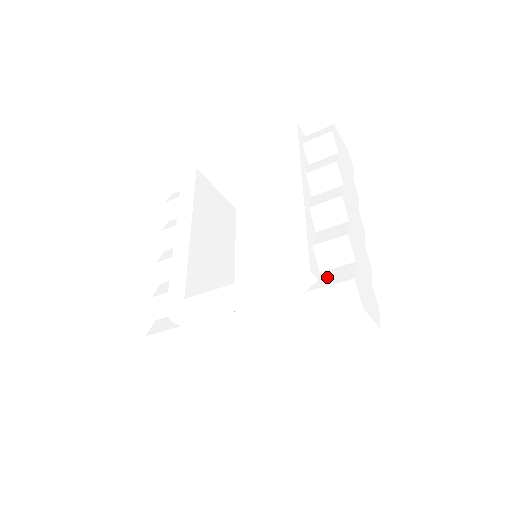
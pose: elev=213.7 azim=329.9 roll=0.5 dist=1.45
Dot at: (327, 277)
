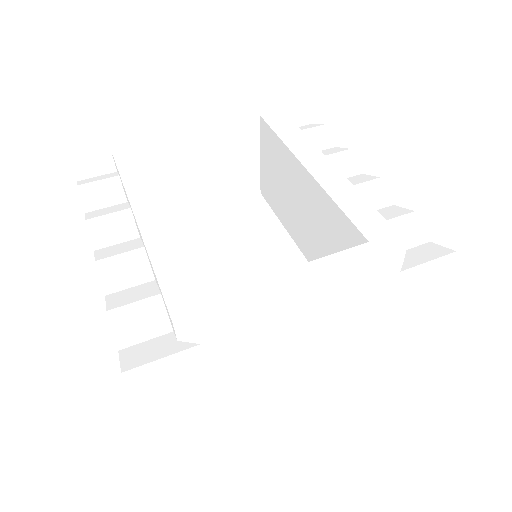
Dot at: (412, 256)
